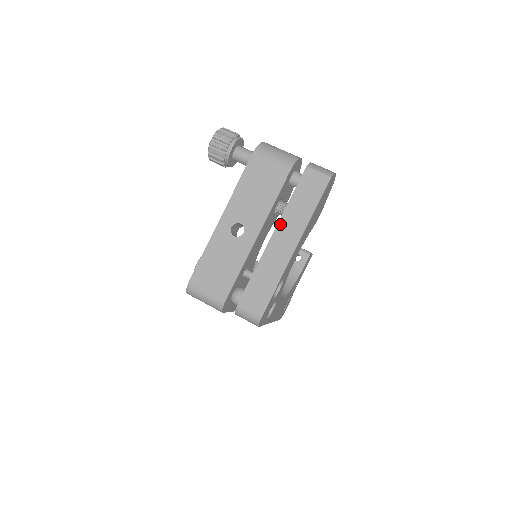
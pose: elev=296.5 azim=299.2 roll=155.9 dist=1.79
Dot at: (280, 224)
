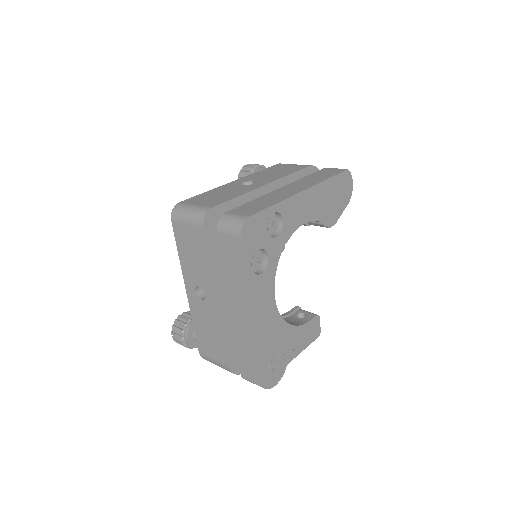
Dot at: (292, 184)
